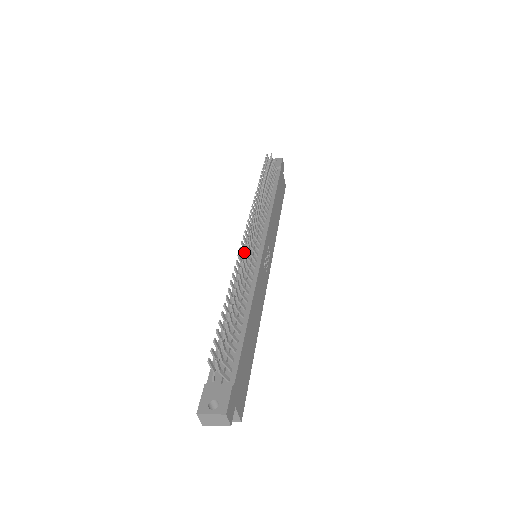
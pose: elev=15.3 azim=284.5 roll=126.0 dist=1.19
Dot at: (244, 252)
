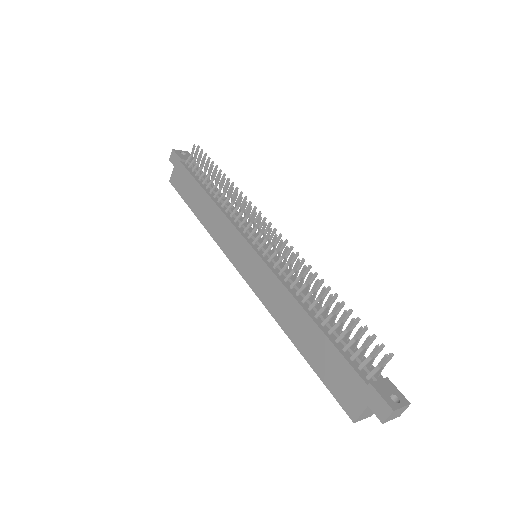
Dot at: (278, 251)
